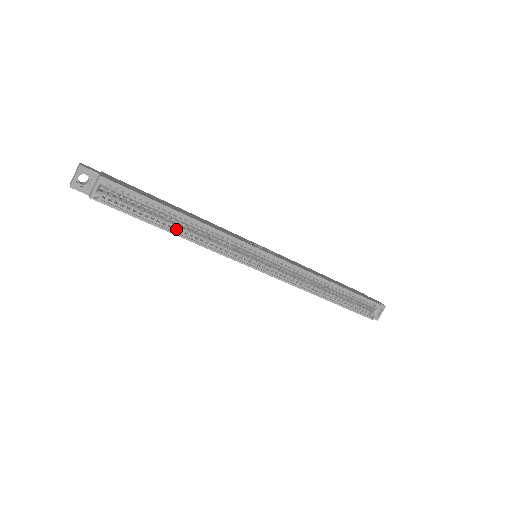
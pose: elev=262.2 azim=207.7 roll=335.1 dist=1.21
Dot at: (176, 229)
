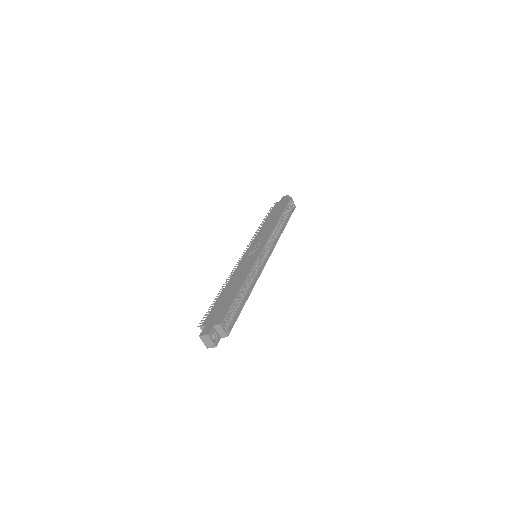
Dot at: (245, 295)
